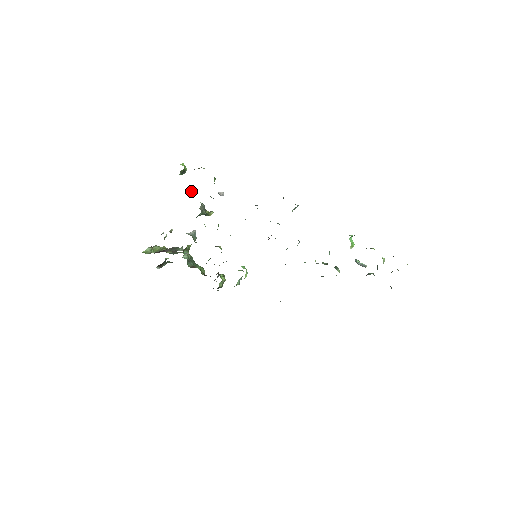
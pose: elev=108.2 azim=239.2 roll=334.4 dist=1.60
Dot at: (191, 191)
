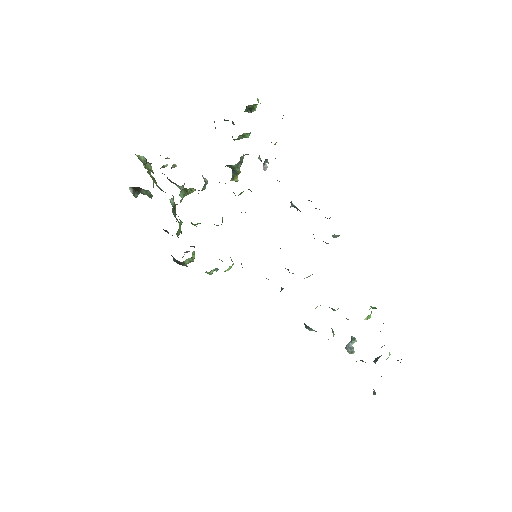
Dot at: (245, 133)
